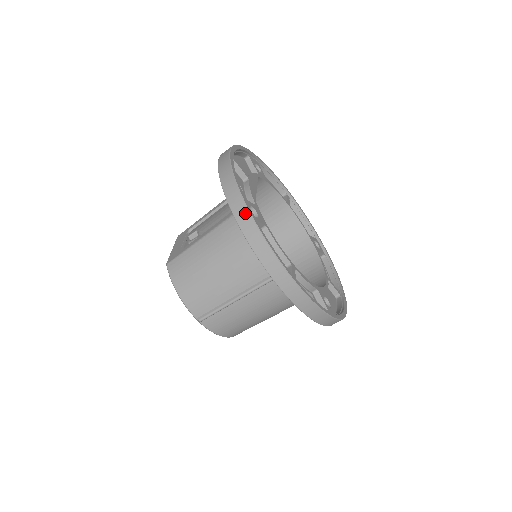
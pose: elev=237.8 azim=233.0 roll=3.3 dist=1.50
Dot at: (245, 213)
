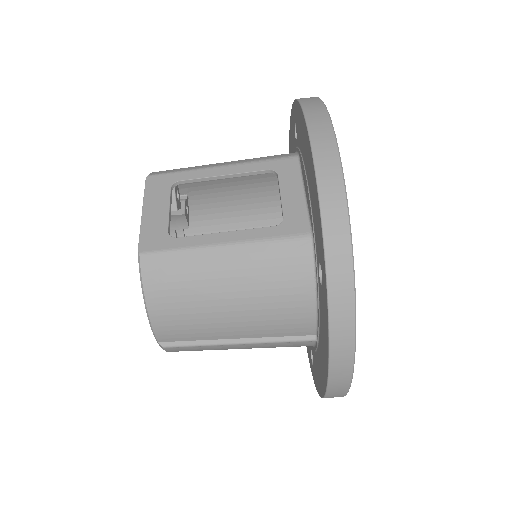
Dot at: (348, 294)
